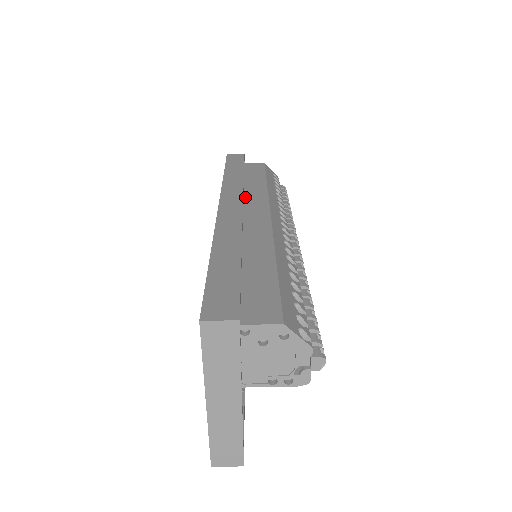
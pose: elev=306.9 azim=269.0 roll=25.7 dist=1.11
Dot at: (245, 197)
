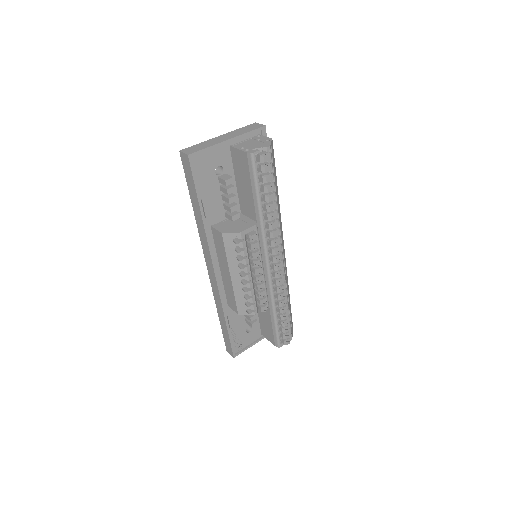
Dot at: occluded
